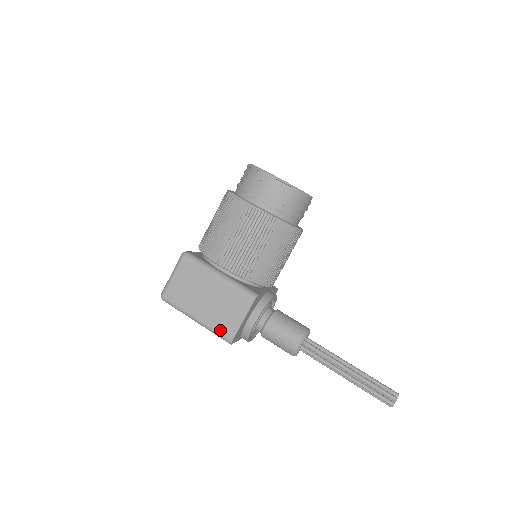
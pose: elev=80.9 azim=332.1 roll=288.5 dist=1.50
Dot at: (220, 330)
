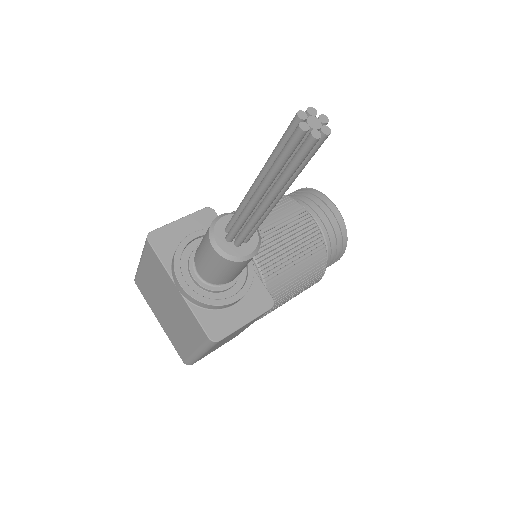
Dot at: occluded
